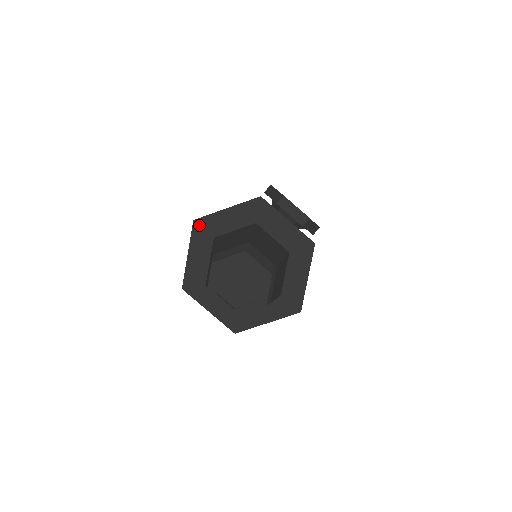
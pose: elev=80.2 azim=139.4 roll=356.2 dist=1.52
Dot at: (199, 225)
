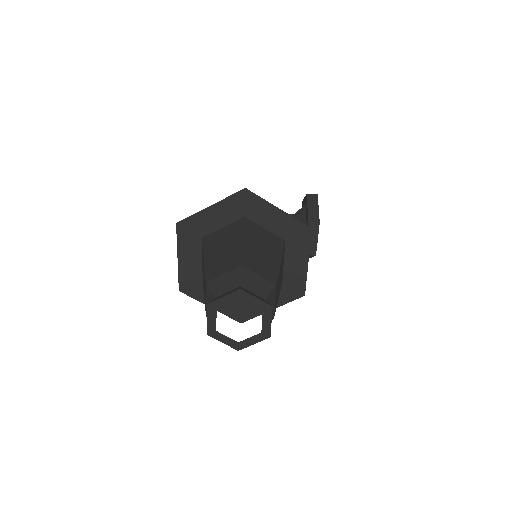
Dot at: (245, 196)
